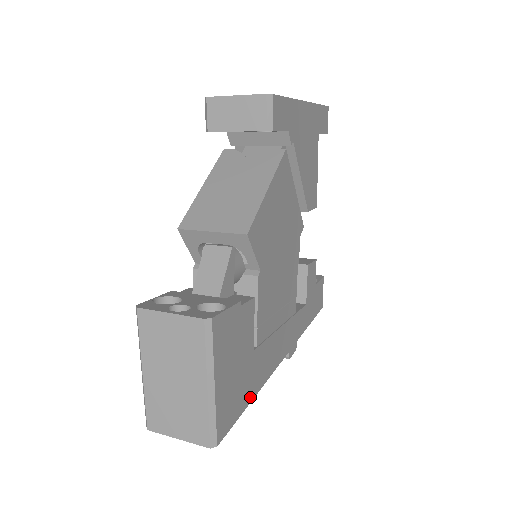
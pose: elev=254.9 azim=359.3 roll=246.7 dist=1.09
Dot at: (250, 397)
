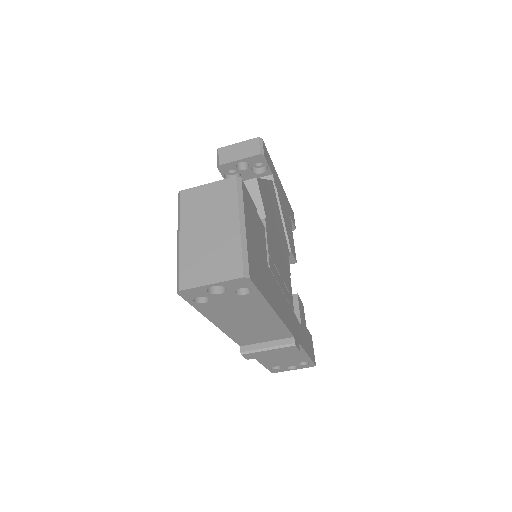
Dot at: (269, 300)
